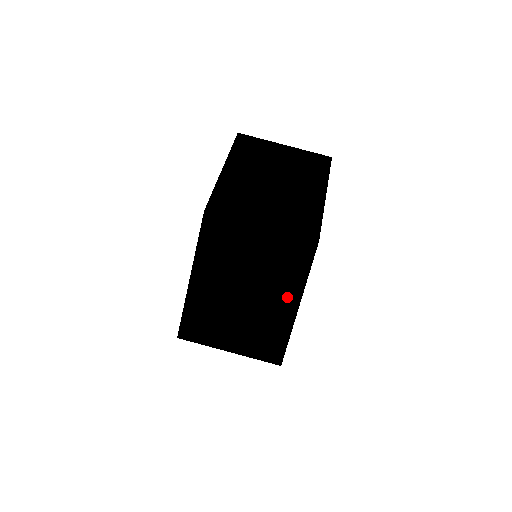
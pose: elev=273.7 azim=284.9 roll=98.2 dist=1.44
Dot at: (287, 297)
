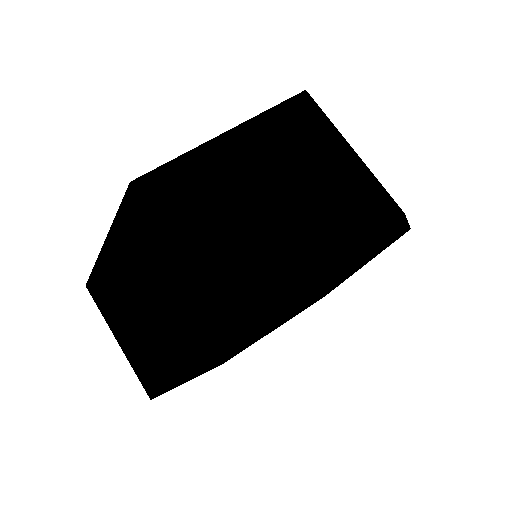
Dot at: (315, 244)
